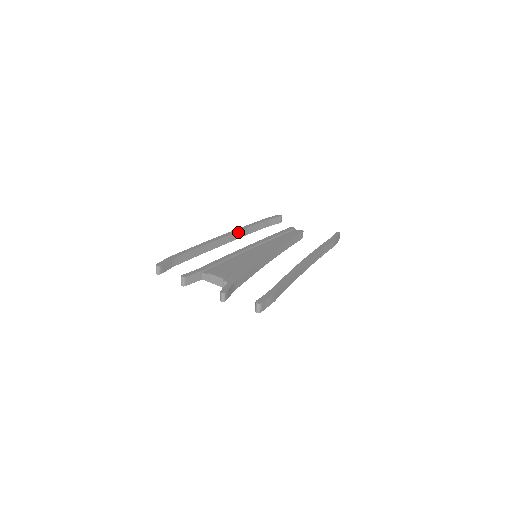
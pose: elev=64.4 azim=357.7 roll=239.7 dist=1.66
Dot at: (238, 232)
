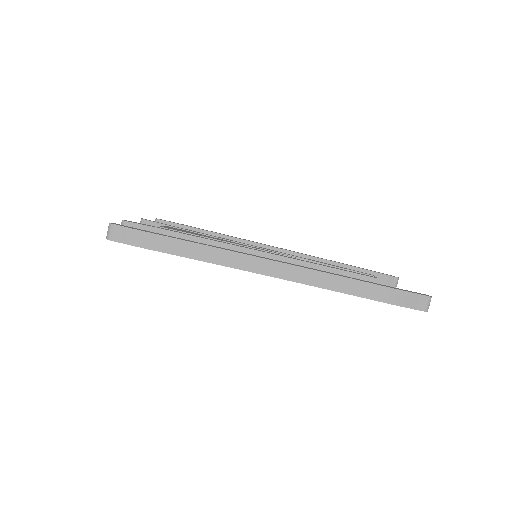
Dot at: (299, 254)
